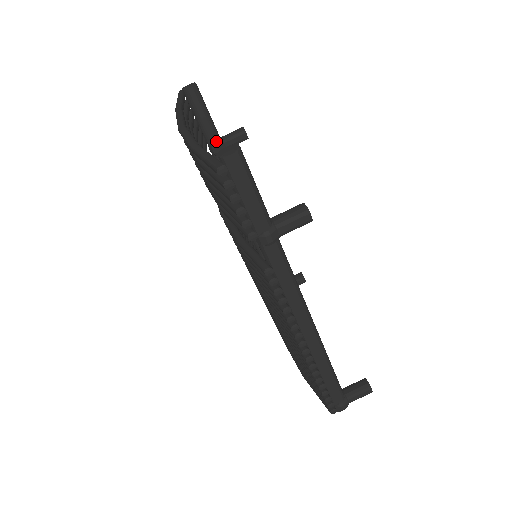
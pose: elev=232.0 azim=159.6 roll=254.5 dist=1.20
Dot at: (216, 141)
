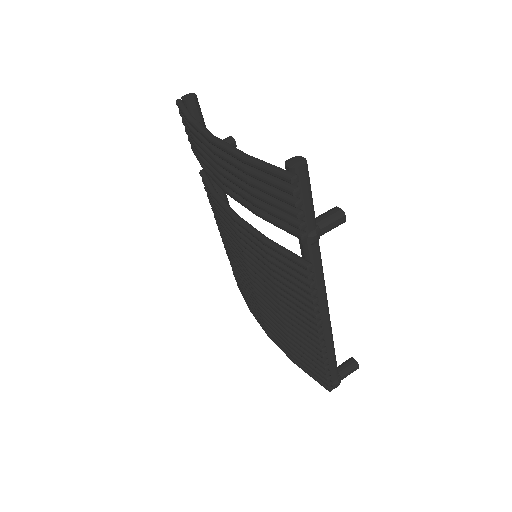
Dot at: occluded
